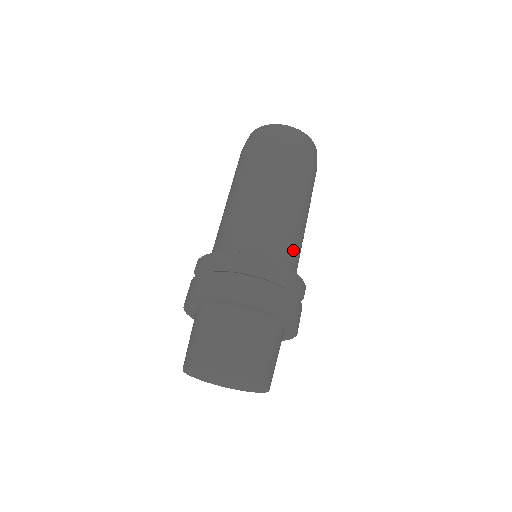
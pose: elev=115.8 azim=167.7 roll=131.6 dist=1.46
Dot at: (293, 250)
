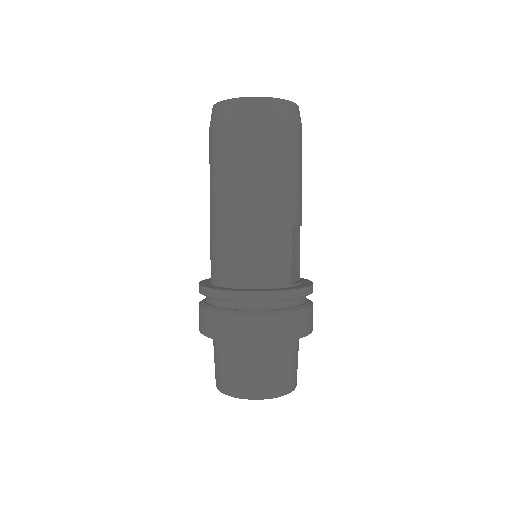
Dot at: (272, 257)
